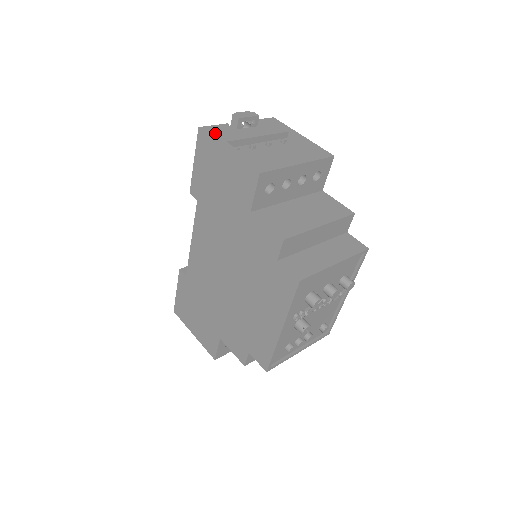
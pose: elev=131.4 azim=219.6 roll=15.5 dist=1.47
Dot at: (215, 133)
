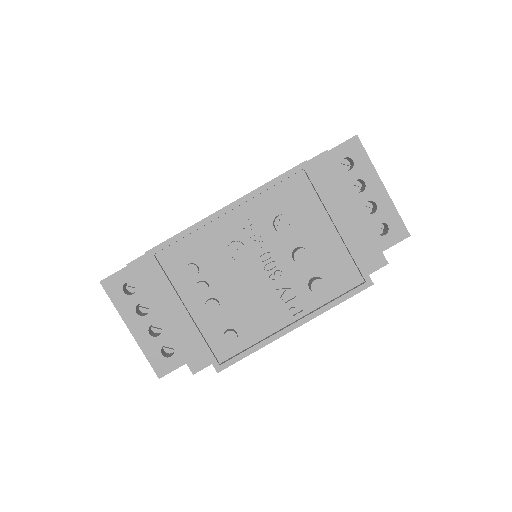
Dot at: occluded
